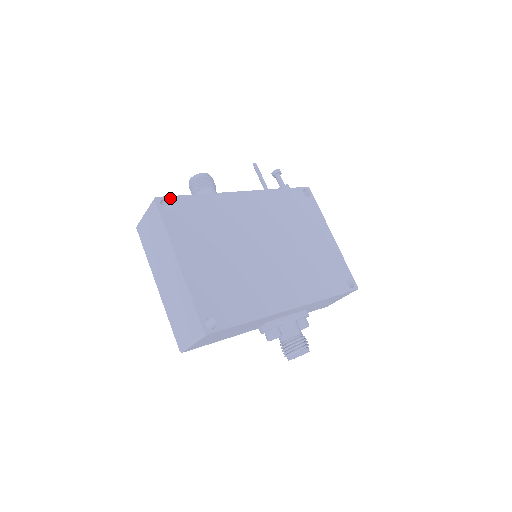
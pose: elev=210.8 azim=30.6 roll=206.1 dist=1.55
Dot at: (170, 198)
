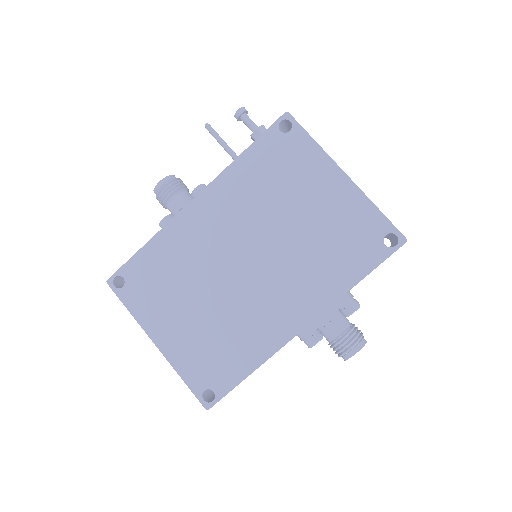
Dot at: (120, 271)
